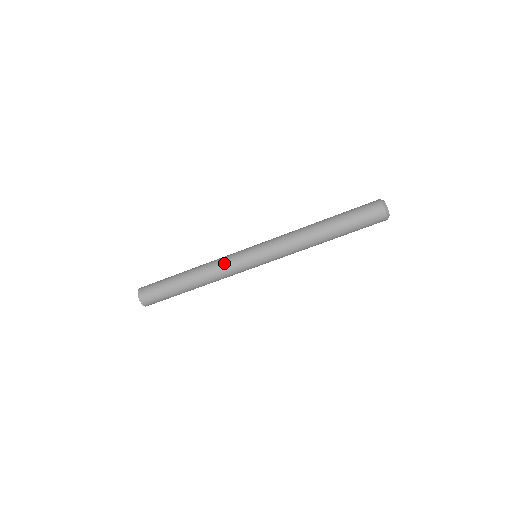
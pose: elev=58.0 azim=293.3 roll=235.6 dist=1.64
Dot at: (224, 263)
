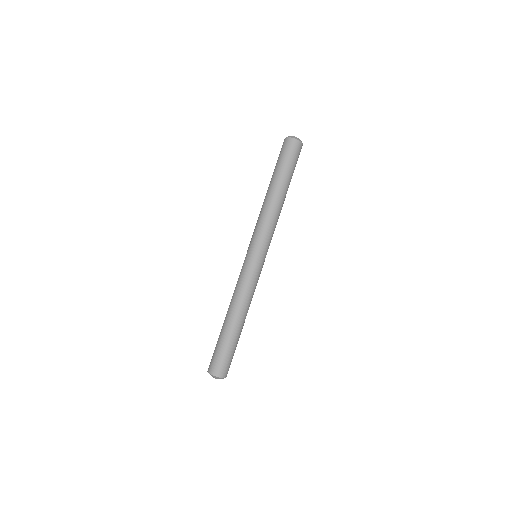
Dot at: (237, 281)
